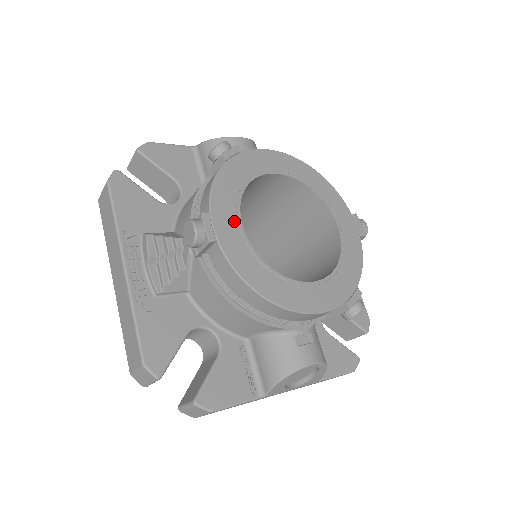
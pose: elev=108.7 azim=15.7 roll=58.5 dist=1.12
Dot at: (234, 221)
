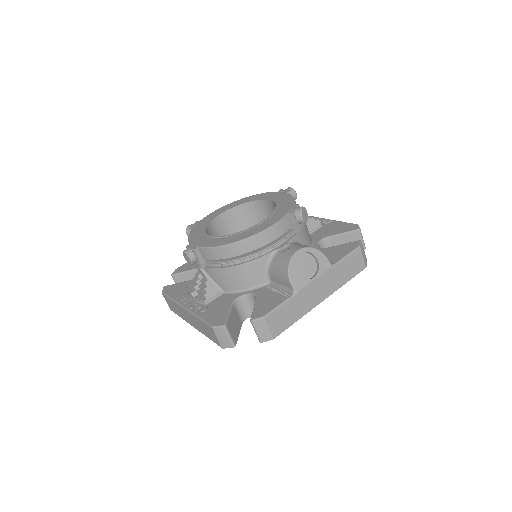
Dot at: (204, 237)
